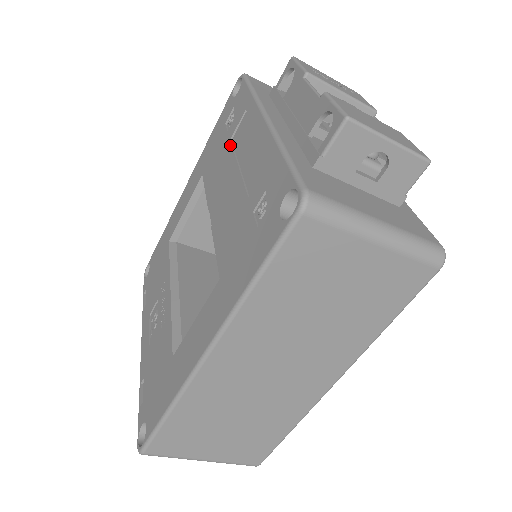
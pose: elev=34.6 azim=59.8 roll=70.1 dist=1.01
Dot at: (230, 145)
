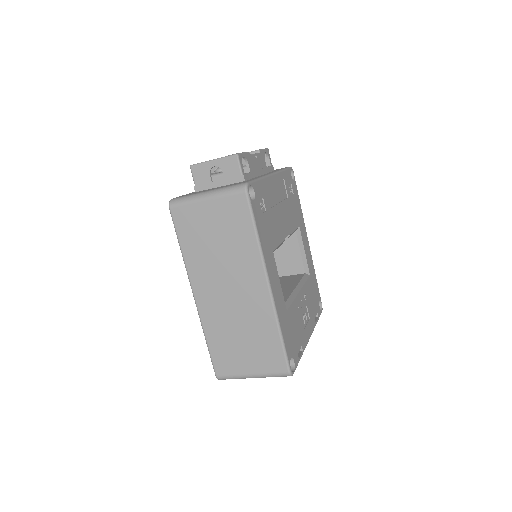
Dot at: occluded
